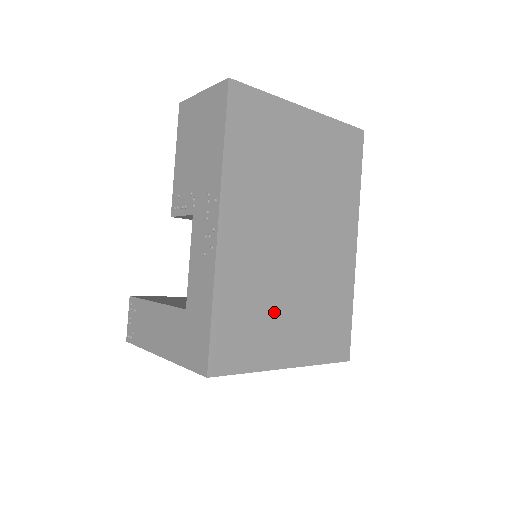
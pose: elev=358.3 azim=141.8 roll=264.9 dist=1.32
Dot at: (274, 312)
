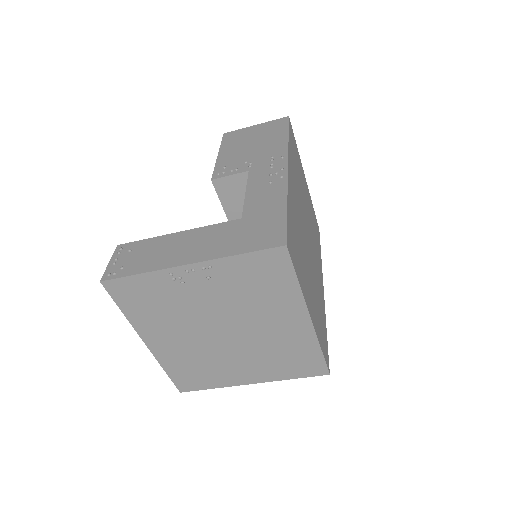
Dot at: (304, 263)
